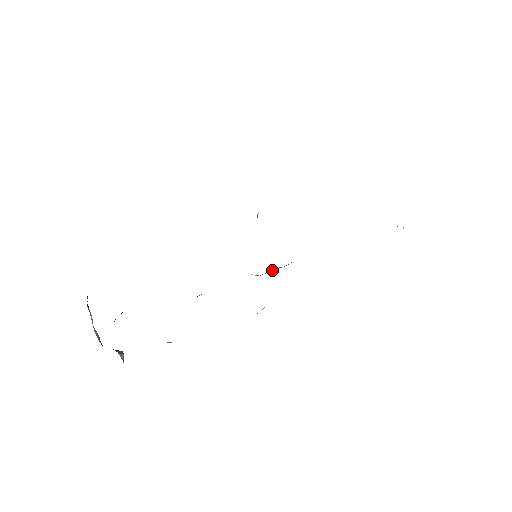
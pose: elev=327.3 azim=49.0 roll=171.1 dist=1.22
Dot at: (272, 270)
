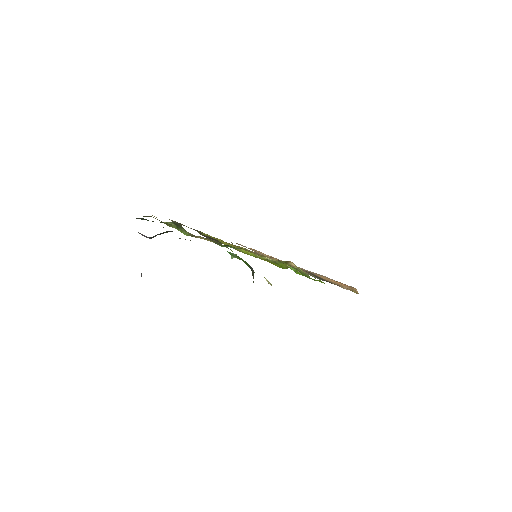
Dot at: (281, 263)
